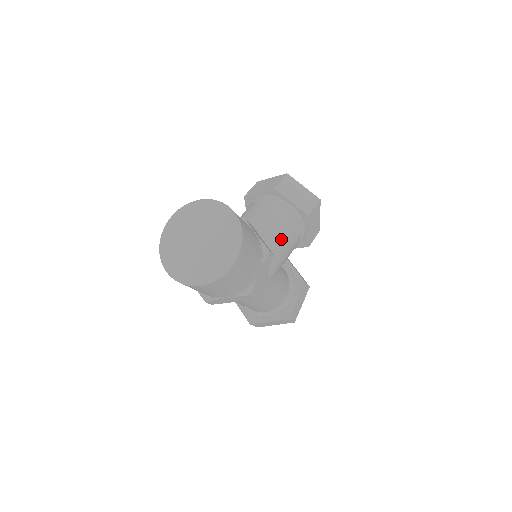
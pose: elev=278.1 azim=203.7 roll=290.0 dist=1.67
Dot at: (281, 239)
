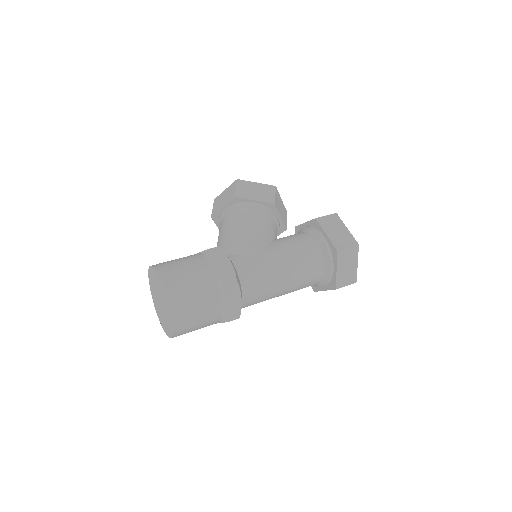
Dot at: (234, 231)
